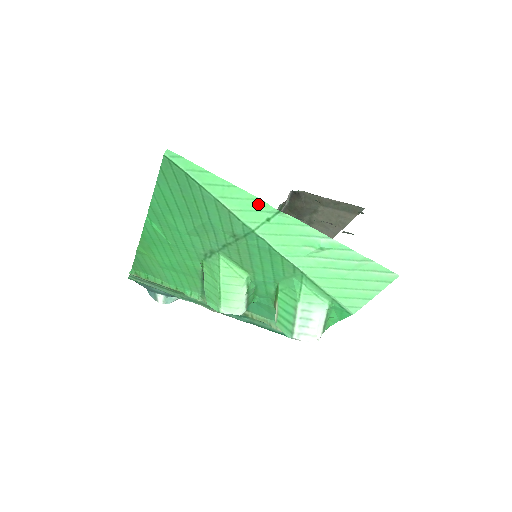
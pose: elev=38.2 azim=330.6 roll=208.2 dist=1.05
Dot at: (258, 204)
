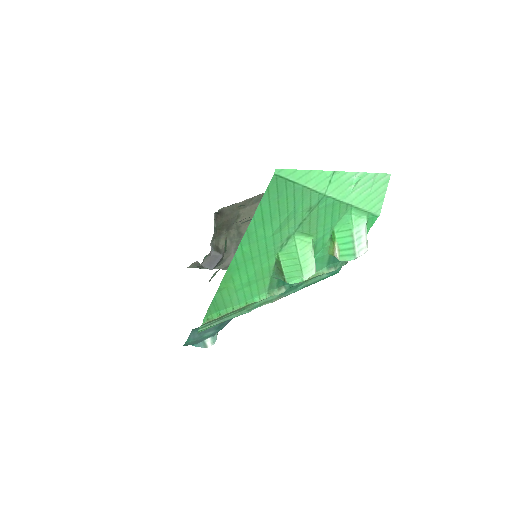
Dot at: (323, 175)
